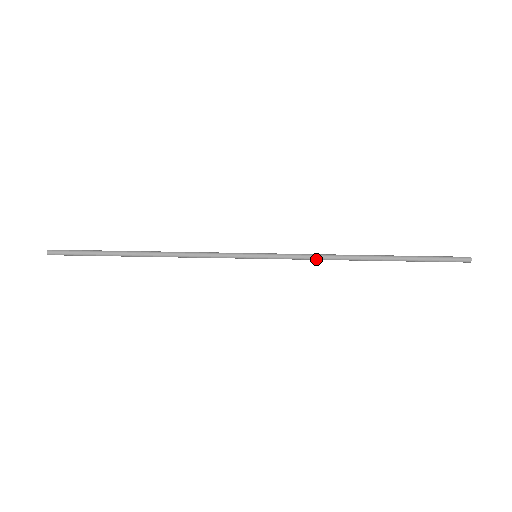
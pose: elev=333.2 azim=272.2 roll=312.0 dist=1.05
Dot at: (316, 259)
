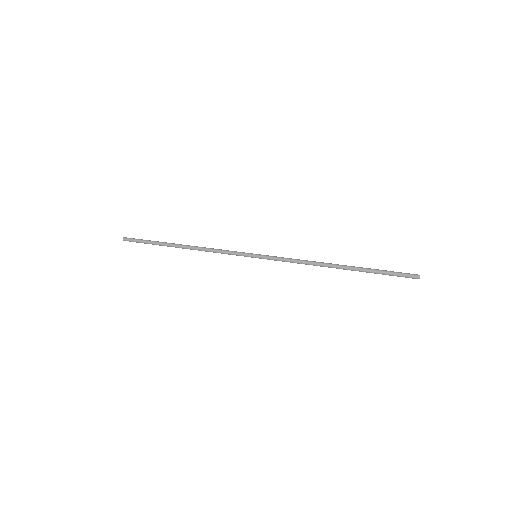
Dot at: (298, 263)
